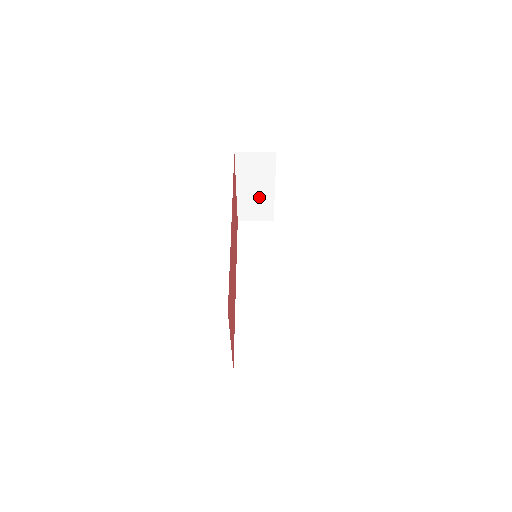
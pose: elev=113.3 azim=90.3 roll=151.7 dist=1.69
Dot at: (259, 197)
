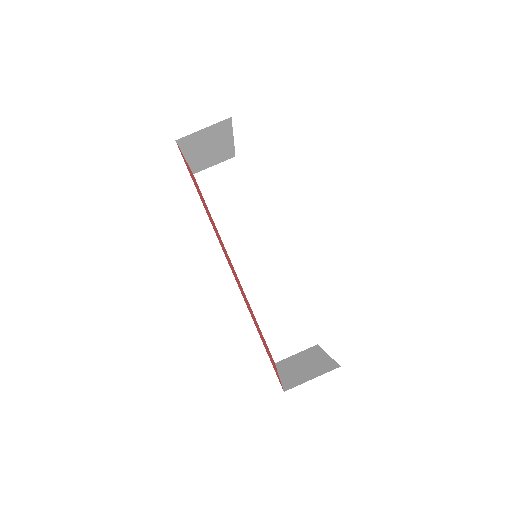
Dot at: (215, 151)
